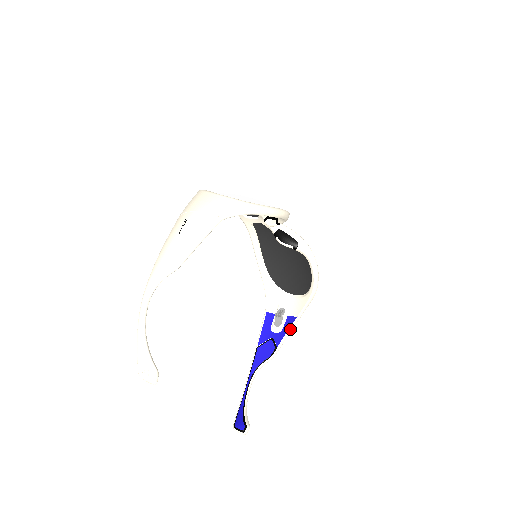
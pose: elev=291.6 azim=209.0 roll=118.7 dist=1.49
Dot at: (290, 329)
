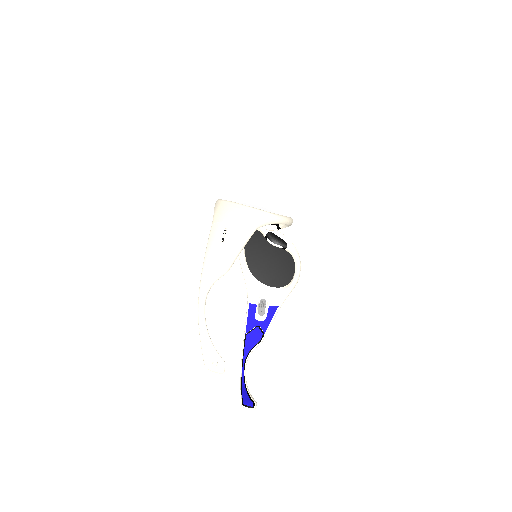
Dot at: (274, 317)
